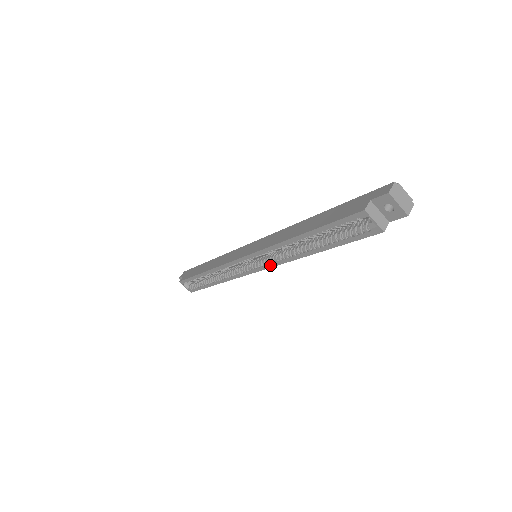
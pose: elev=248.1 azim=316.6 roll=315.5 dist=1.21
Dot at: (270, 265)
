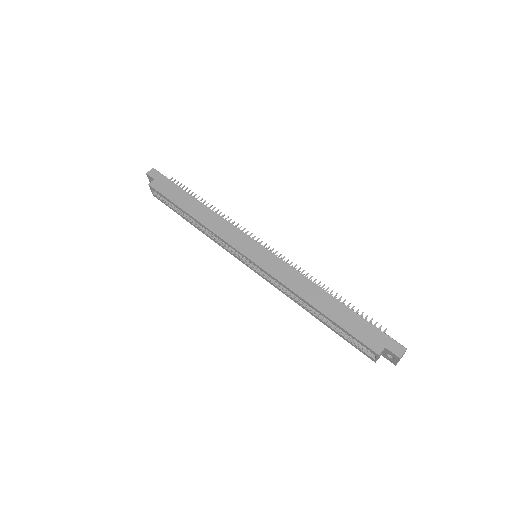
Dot at: (268, 280)
